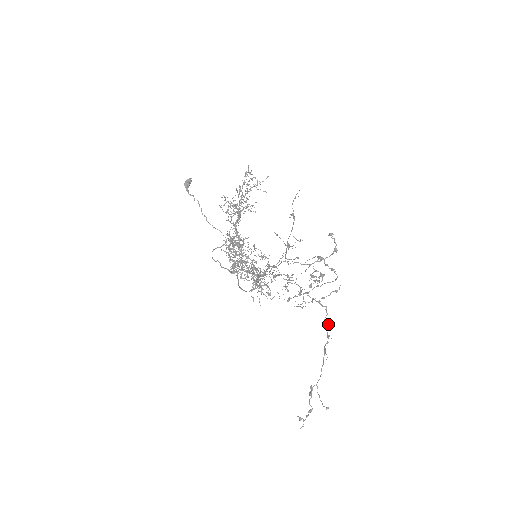
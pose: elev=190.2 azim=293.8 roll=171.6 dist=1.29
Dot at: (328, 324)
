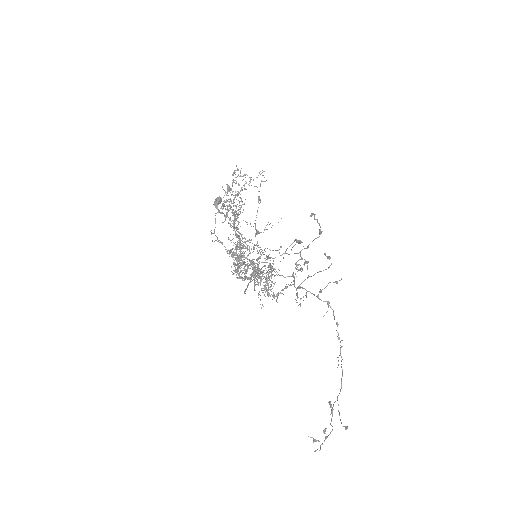
Dot at: (336, 323)
